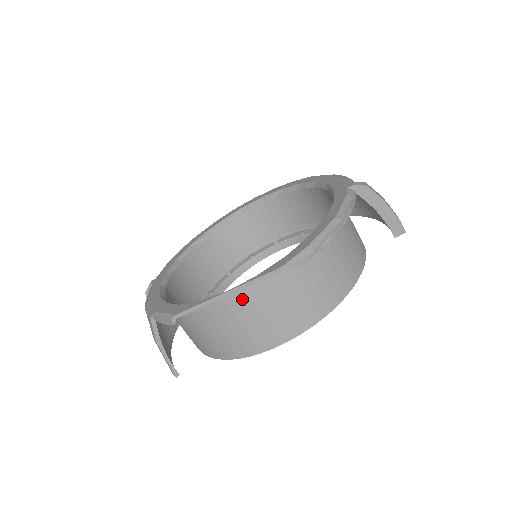
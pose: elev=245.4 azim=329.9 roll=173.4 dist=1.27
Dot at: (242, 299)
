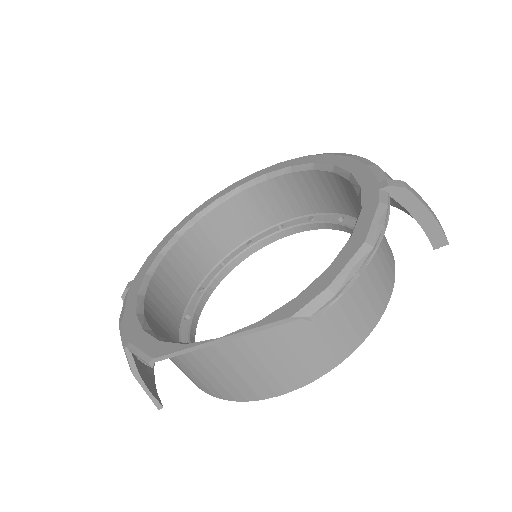
Dot at: (238, 347)
